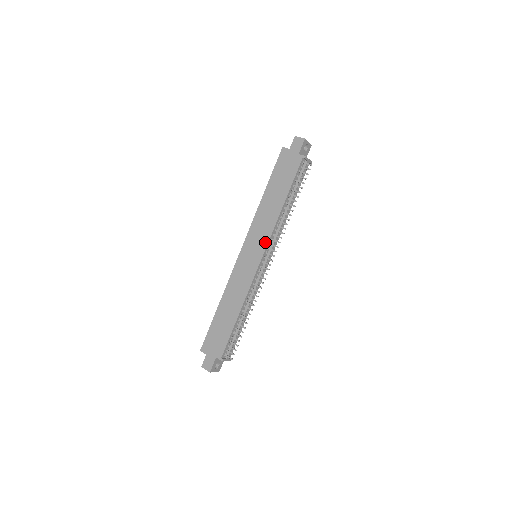
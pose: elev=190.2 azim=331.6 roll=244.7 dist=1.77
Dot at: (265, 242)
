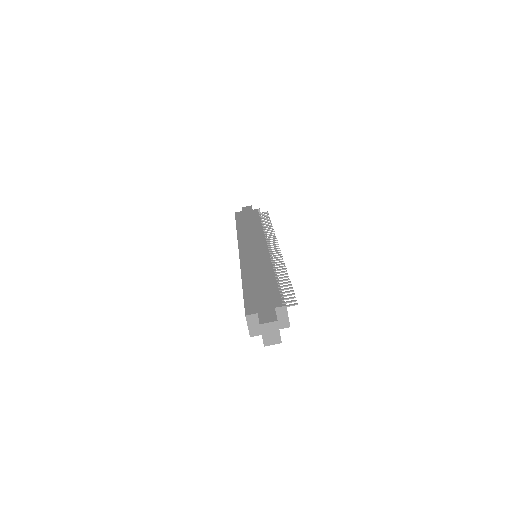
Dot at: (262, 239)
